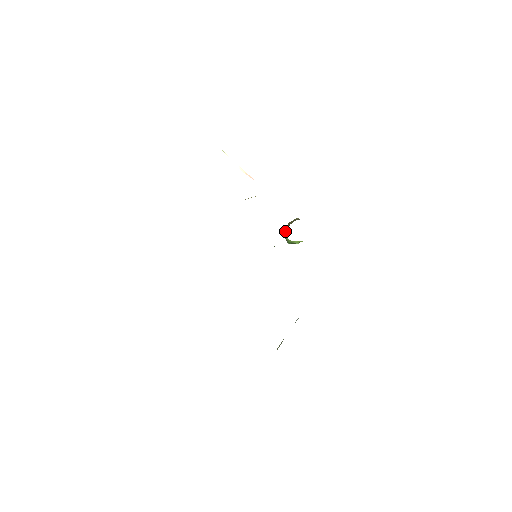
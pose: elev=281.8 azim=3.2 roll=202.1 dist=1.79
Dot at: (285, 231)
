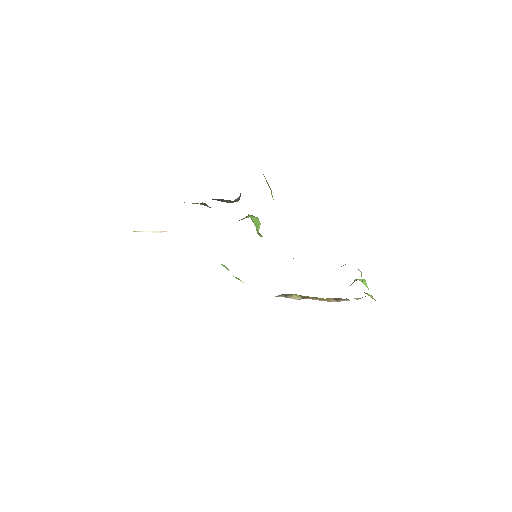
Dot at: occluded
